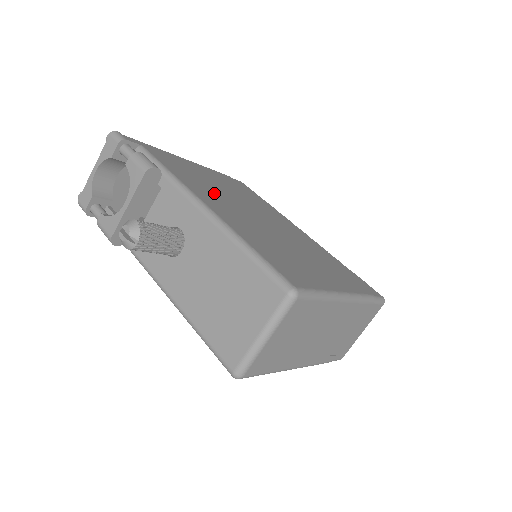
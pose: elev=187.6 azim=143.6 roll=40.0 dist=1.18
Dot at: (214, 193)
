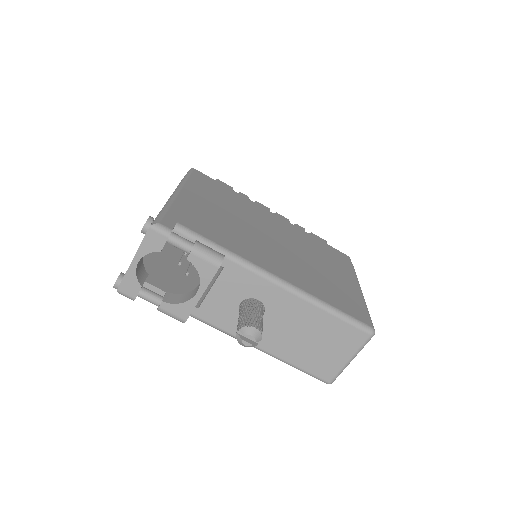
Dot at: (249, 242)
